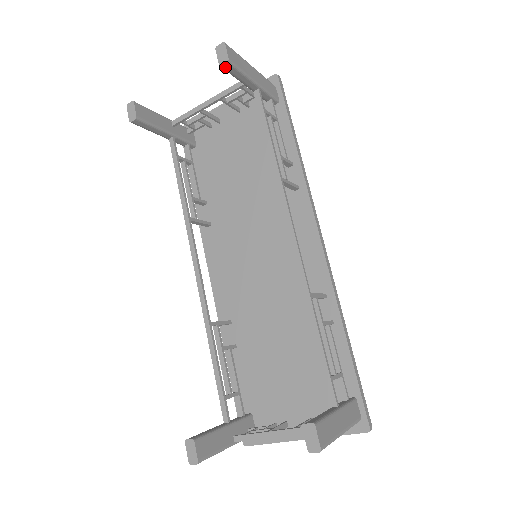
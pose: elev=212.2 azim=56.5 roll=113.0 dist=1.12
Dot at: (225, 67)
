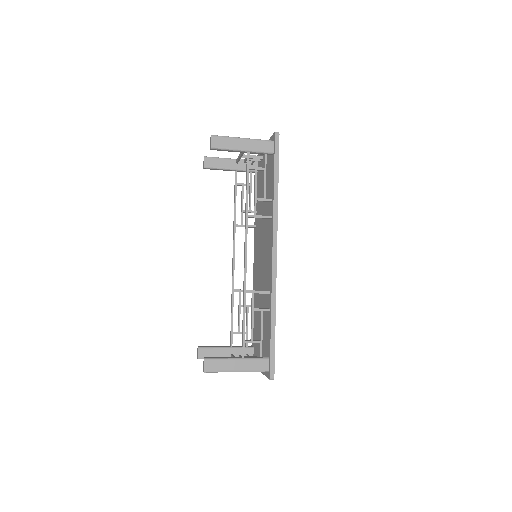
Dot at: occluded
